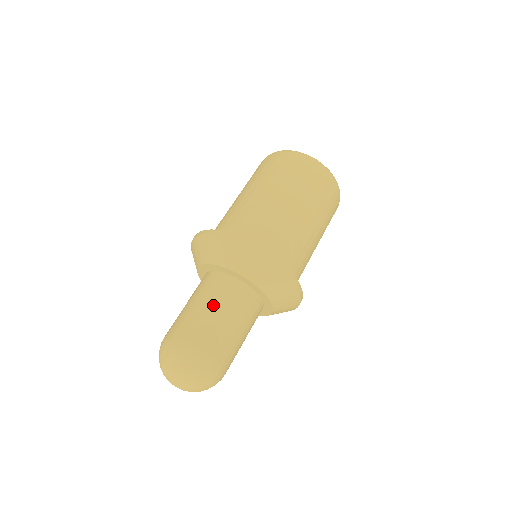
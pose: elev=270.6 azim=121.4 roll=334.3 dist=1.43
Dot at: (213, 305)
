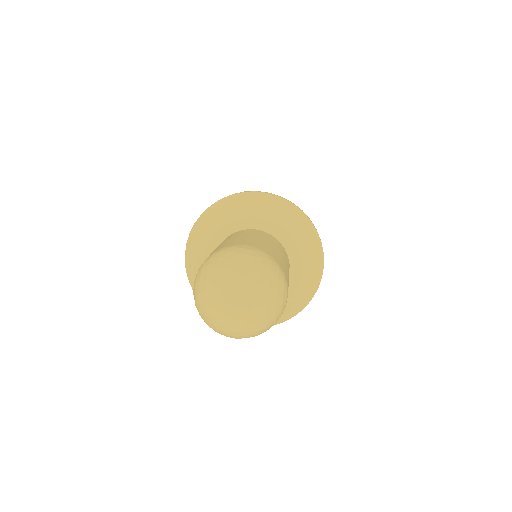
Dot at: (236, 236)
